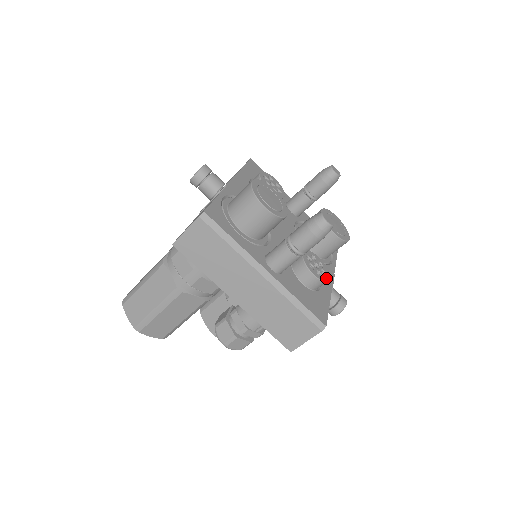
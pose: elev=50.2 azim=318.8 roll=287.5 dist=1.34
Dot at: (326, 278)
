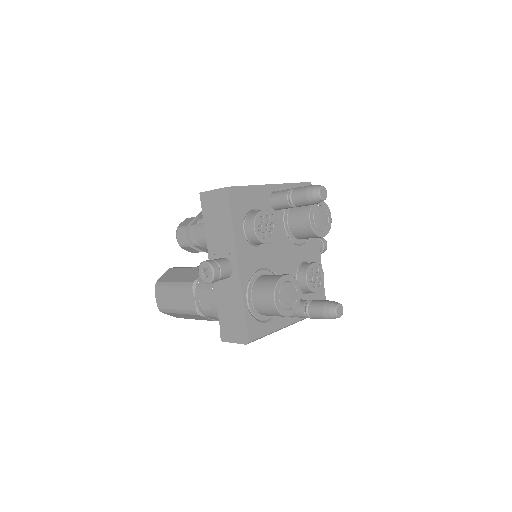
Dot at: (323, 279)
